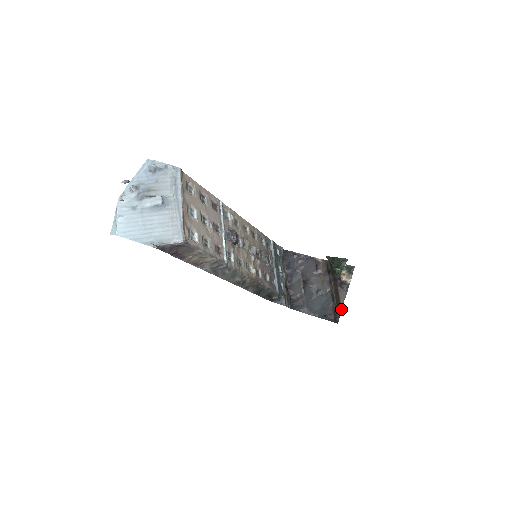
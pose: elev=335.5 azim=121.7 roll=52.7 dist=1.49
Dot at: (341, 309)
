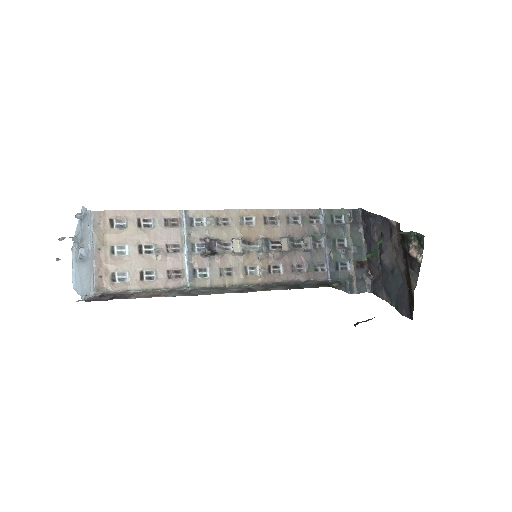
Dot at: (413, 301)
